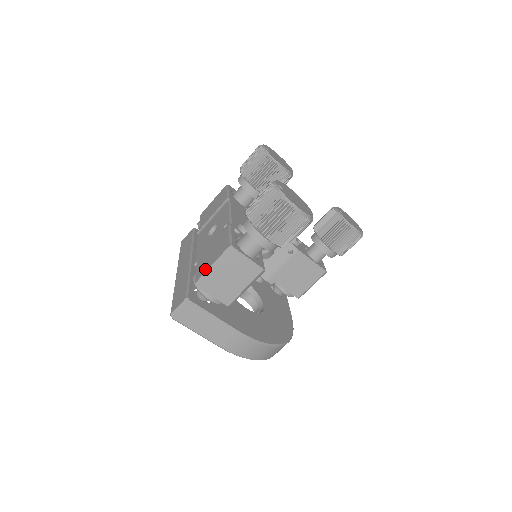
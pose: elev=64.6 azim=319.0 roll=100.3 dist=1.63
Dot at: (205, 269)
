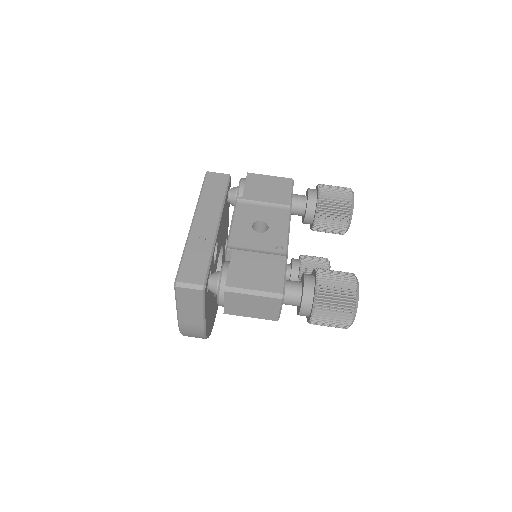
Dot at: (244, 284)
